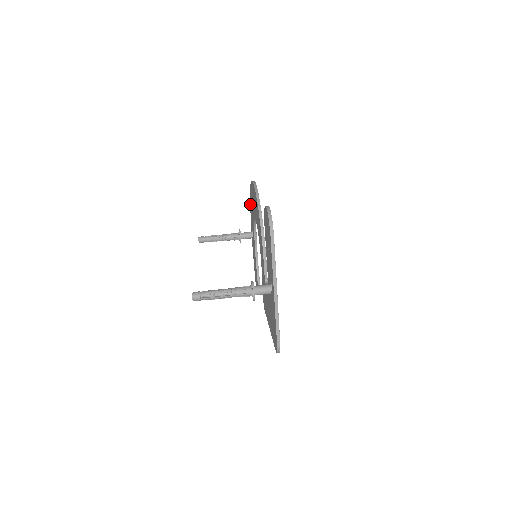
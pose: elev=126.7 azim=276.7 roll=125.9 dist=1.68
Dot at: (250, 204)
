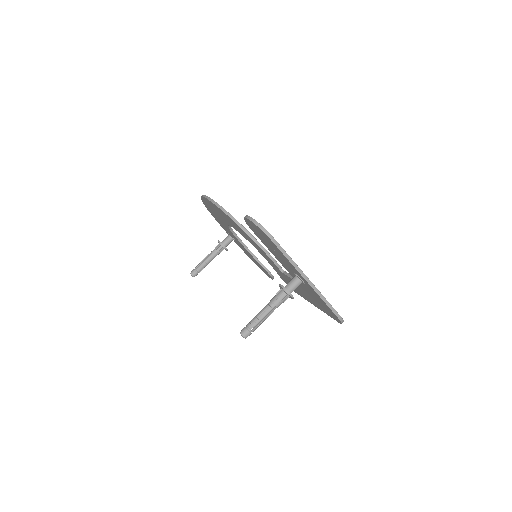
Dot at: (211, 214)
